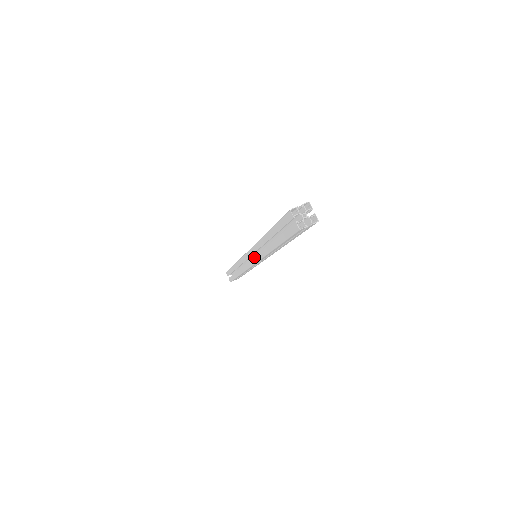
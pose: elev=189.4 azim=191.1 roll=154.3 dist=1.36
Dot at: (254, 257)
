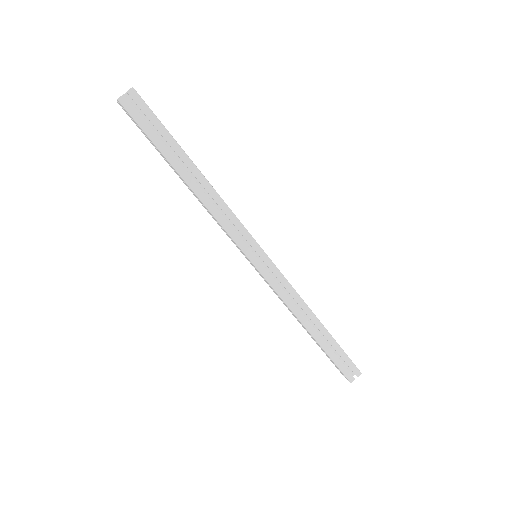
Dot at: (235, 244)
